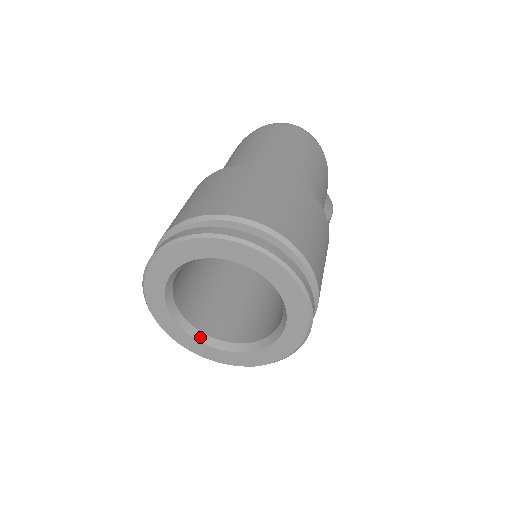
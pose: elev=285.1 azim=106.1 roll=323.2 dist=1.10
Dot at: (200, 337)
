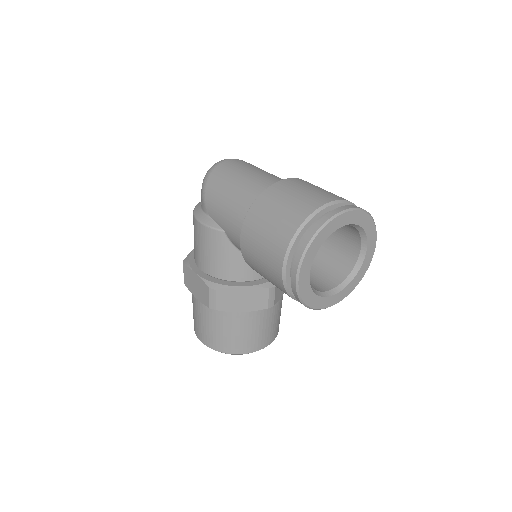
Dot at: (324, 295)
